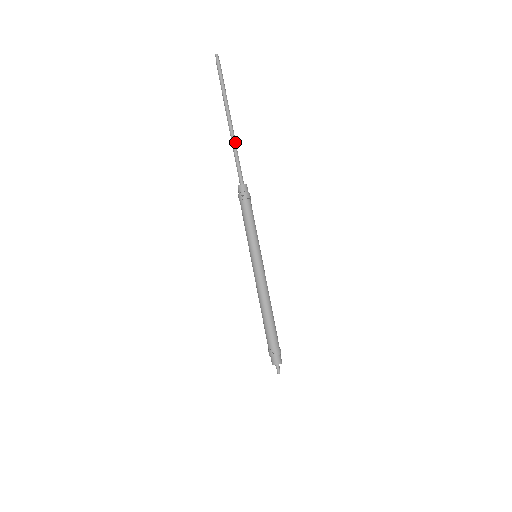
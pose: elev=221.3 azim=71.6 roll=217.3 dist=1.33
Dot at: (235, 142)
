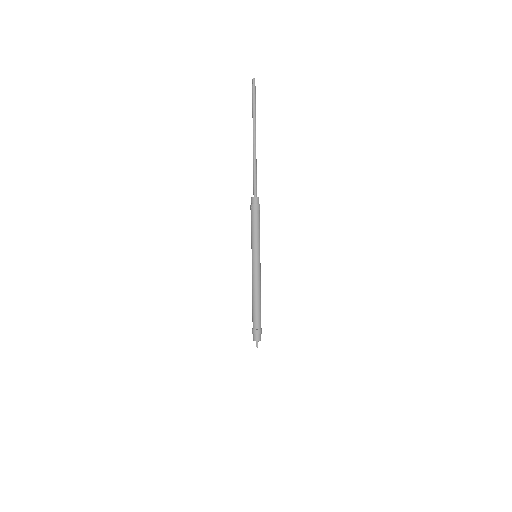
Dot at: (255, 160)
